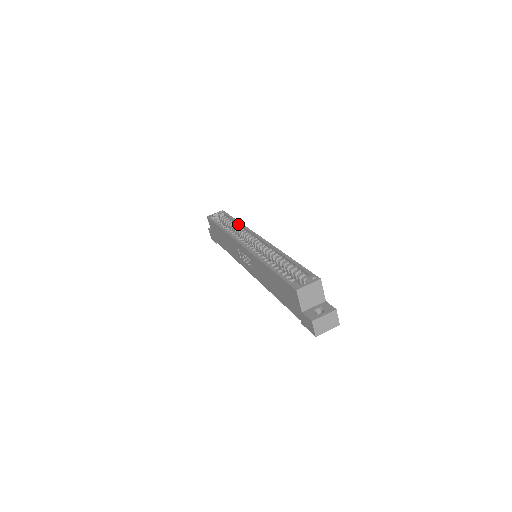
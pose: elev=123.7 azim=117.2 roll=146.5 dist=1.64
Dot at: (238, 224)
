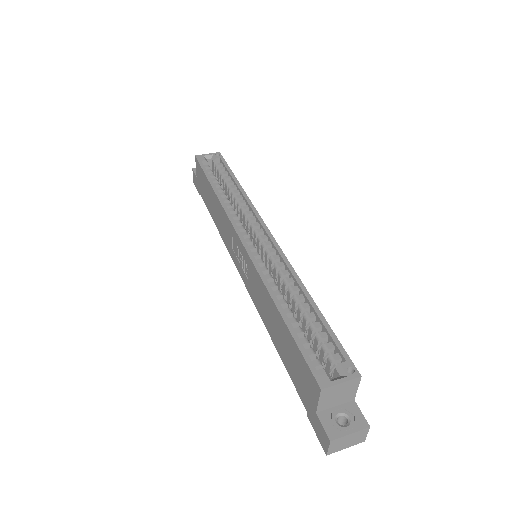
Dot at: (239, 190)
